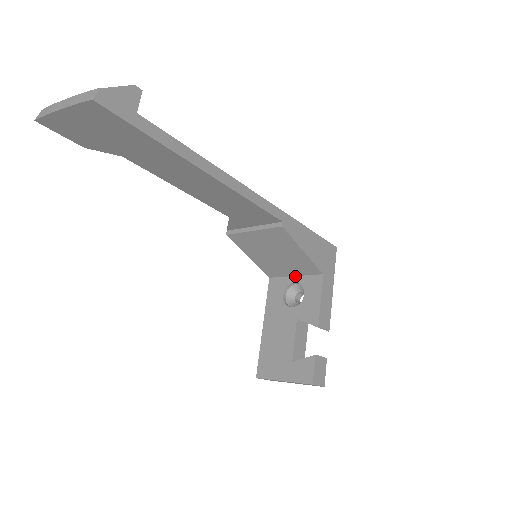
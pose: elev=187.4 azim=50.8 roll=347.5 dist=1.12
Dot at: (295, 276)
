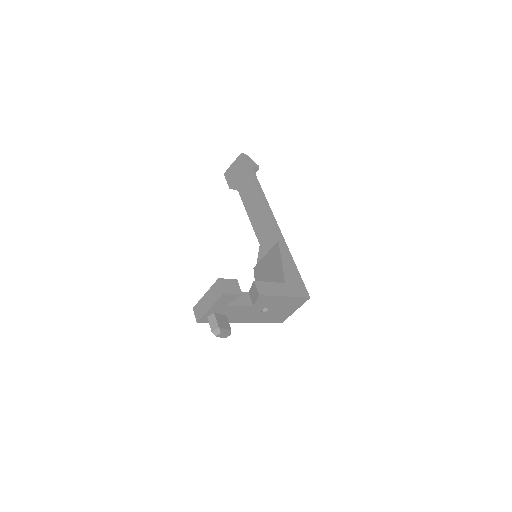
Dot at: occluded
